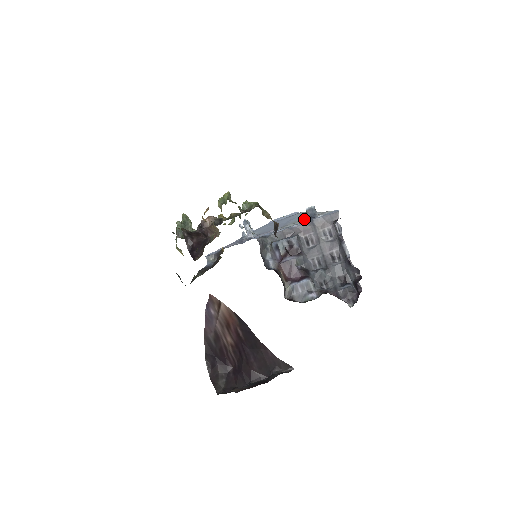
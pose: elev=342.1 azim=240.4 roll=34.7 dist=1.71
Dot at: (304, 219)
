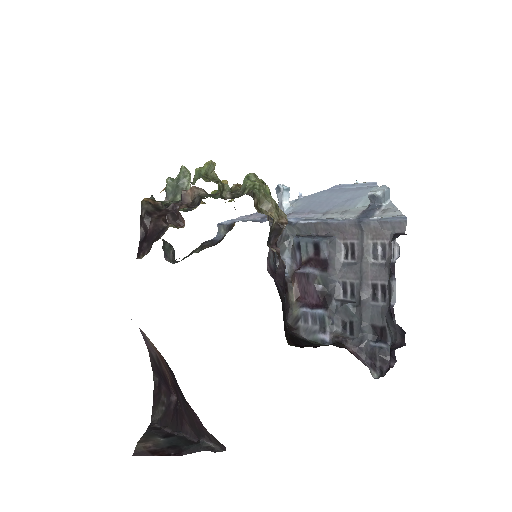
Dot at: (359, 210)
